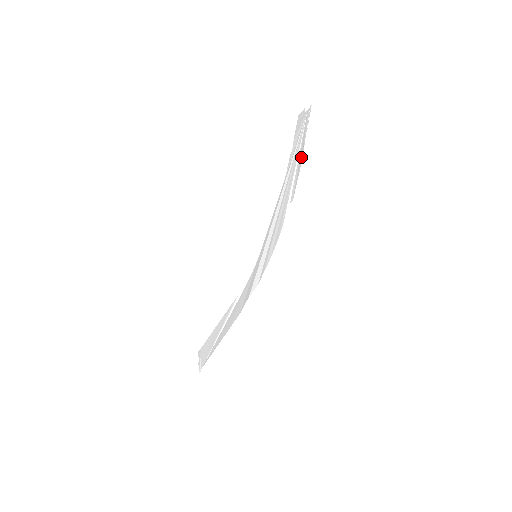
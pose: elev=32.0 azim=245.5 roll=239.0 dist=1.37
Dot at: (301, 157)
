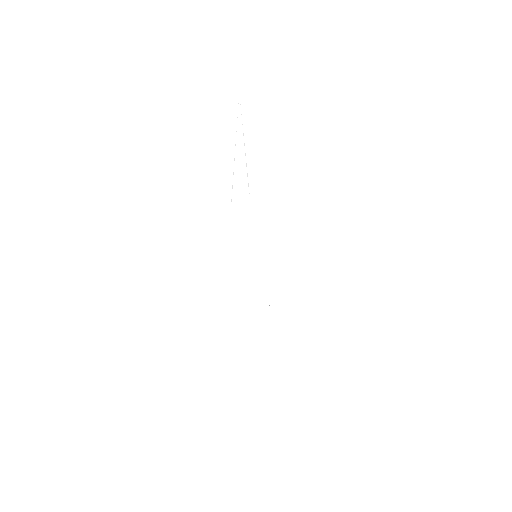
Dot at: occluded
